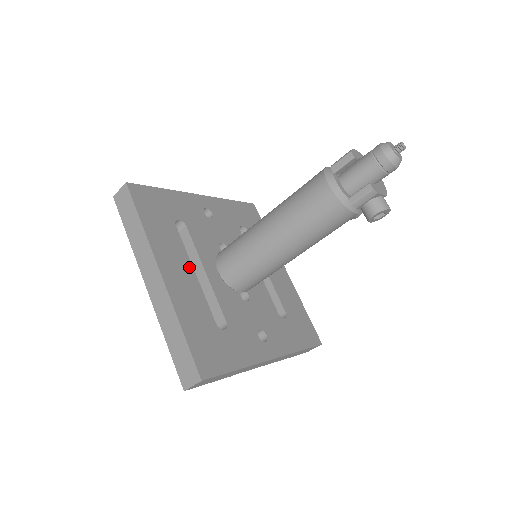
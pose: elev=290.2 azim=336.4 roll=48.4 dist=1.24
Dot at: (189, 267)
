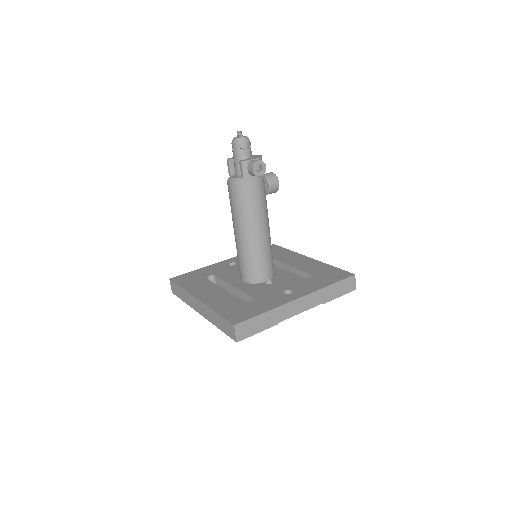
Dot at: (219, 289)
